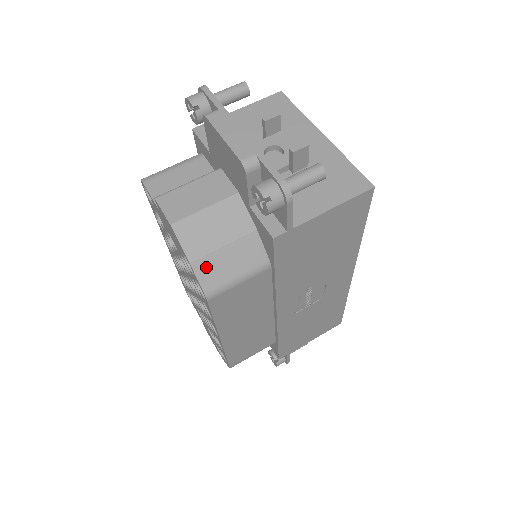
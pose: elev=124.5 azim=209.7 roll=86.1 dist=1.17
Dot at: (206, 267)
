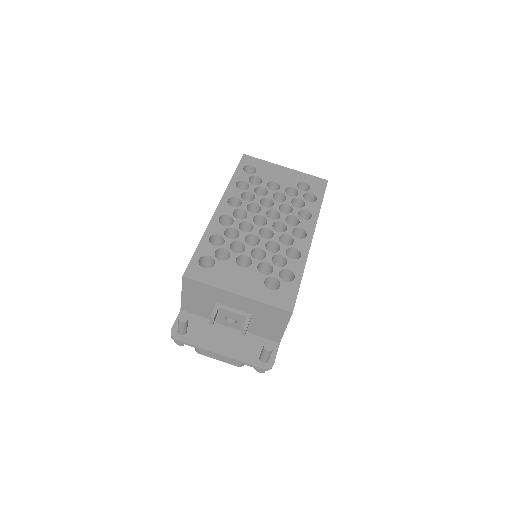
Dot at: occluded
